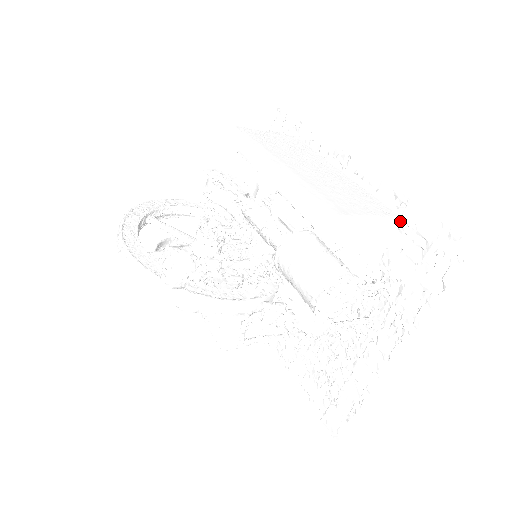
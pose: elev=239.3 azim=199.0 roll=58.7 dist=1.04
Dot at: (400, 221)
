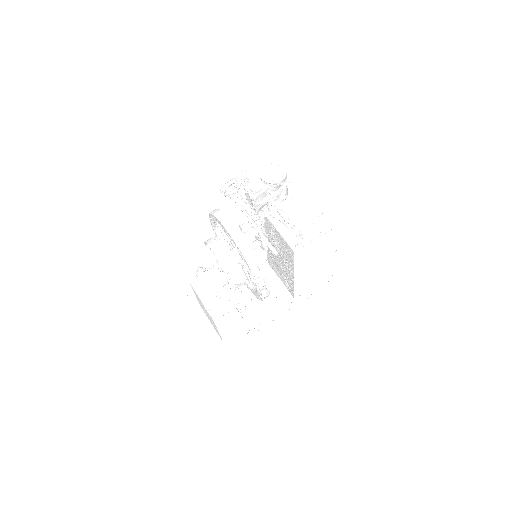
Dot at: occluded
